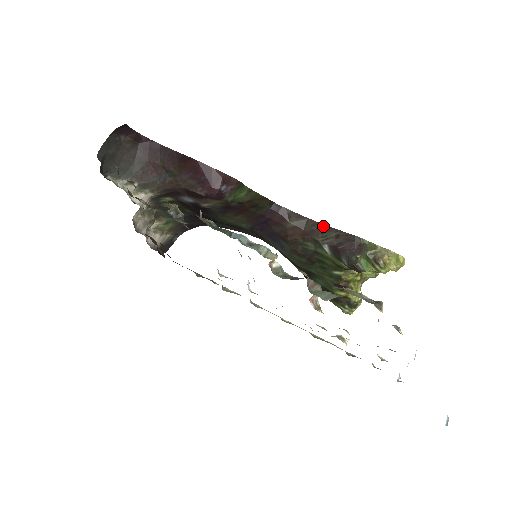
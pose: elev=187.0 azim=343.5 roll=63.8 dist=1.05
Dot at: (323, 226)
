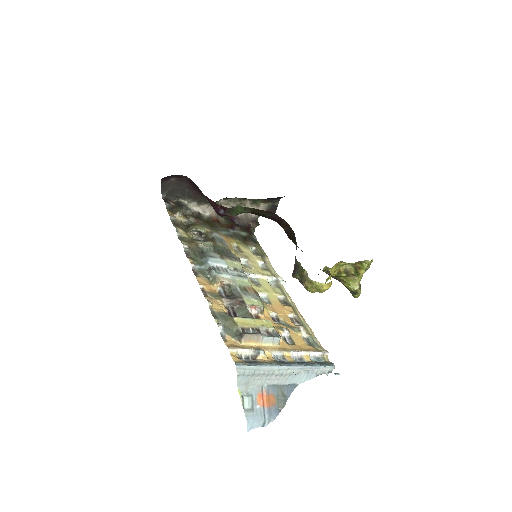
Dot at: (295, 237)
